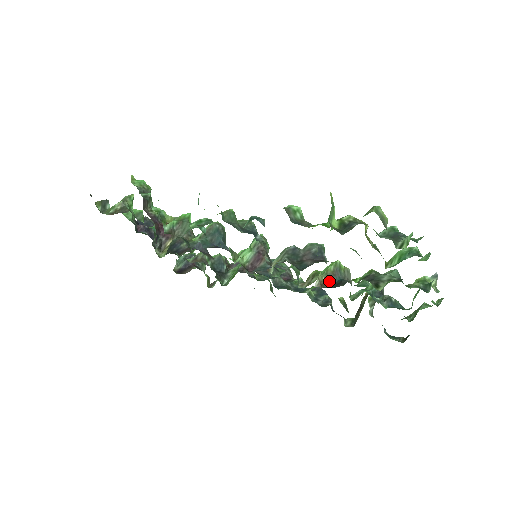
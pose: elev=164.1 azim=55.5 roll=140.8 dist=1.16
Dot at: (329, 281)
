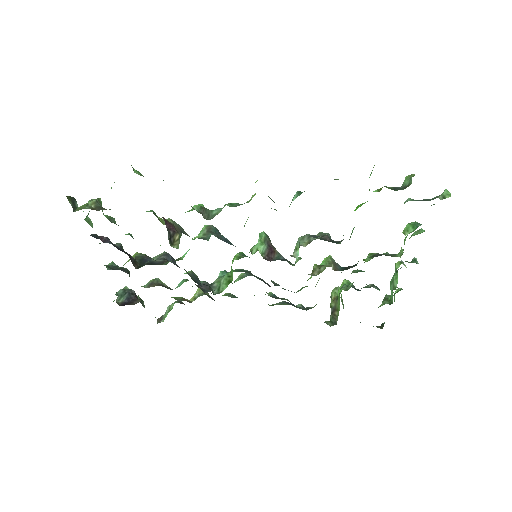
Dot at: (336, 268)
